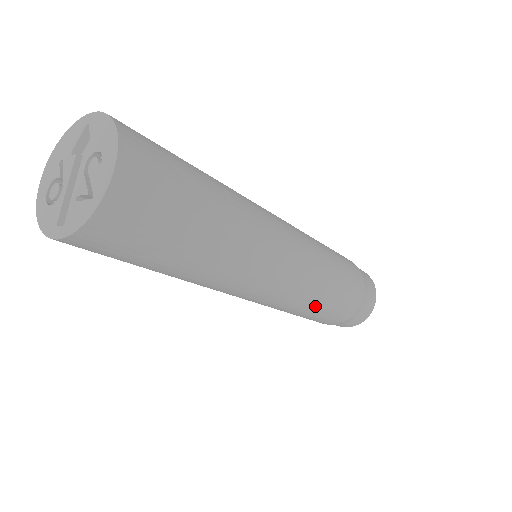
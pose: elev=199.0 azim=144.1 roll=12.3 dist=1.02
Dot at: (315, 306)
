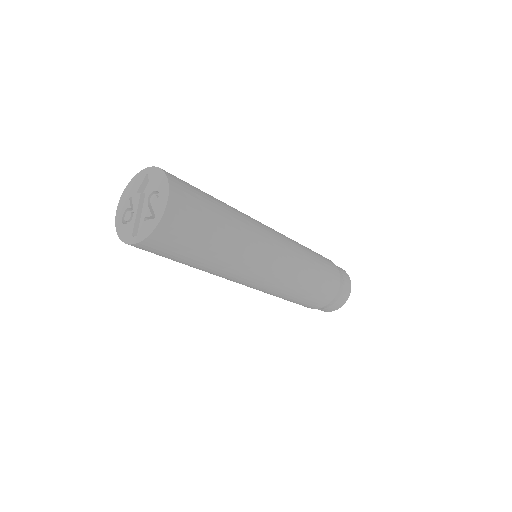
Dot at: (301, 291)
